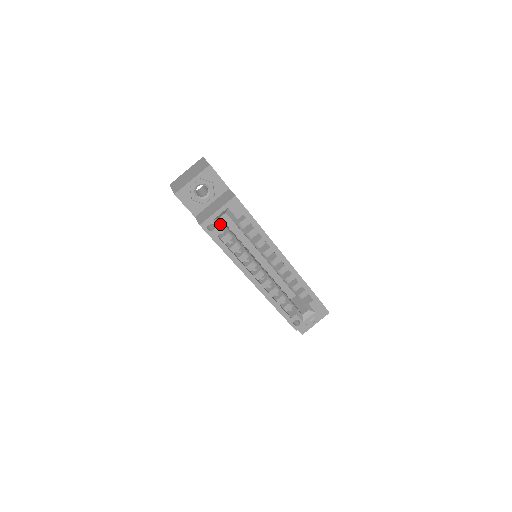
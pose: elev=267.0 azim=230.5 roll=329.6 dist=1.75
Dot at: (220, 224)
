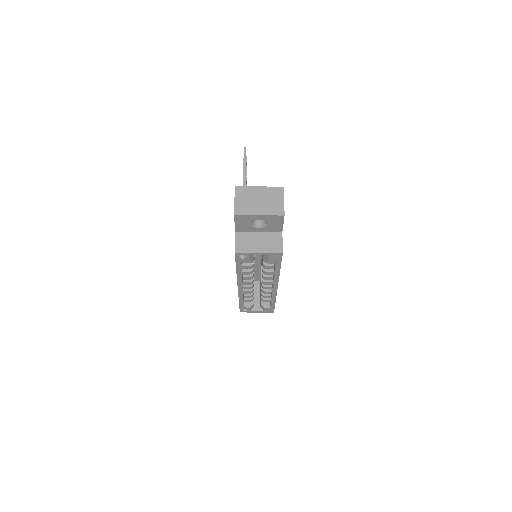
Dot at: (251, 256)
